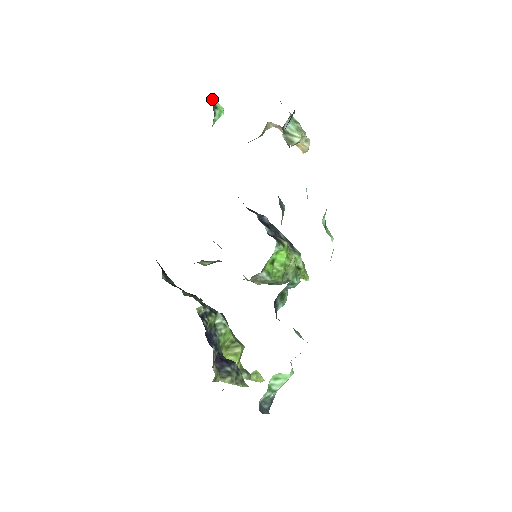
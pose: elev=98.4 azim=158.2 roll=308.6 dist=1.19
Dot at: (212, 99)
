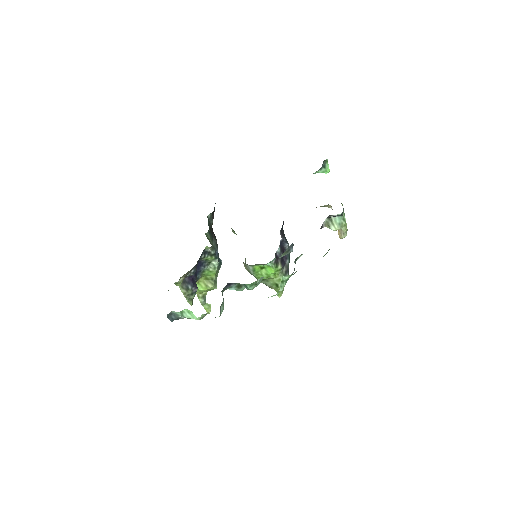
Dot at: (326, 161)
